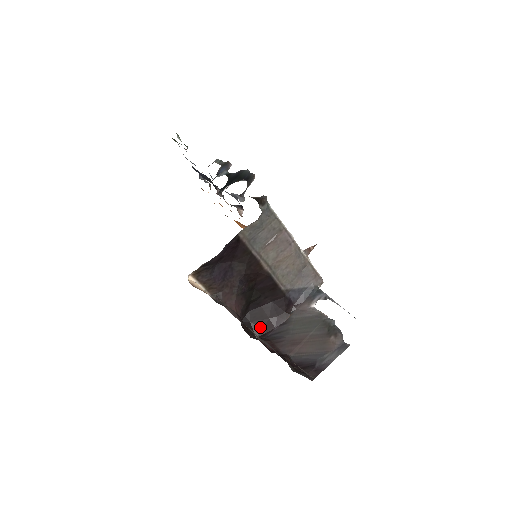
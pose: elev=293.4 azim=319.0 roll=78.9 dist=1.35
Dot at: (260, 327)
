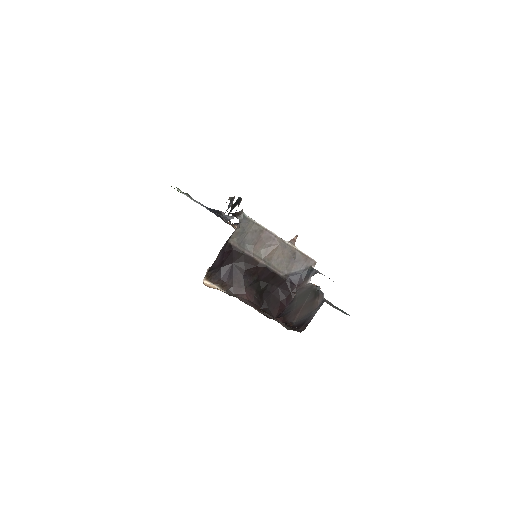
Dot at: (276, 309)
